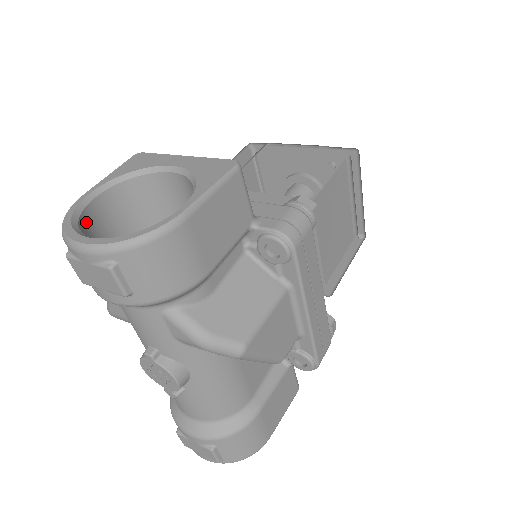
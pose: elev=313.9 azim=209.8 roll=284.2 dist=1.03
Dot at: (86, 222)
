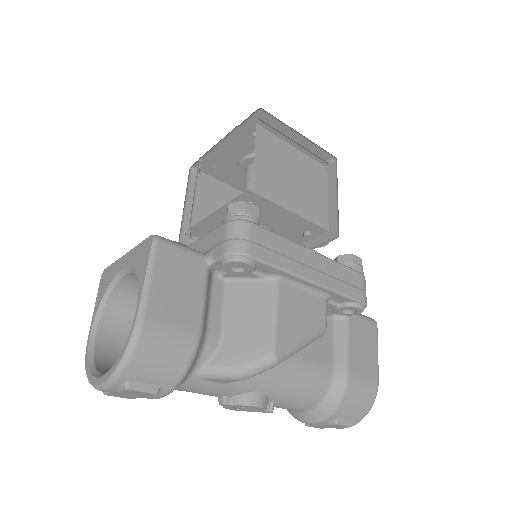
Dot at: (102, 356)
